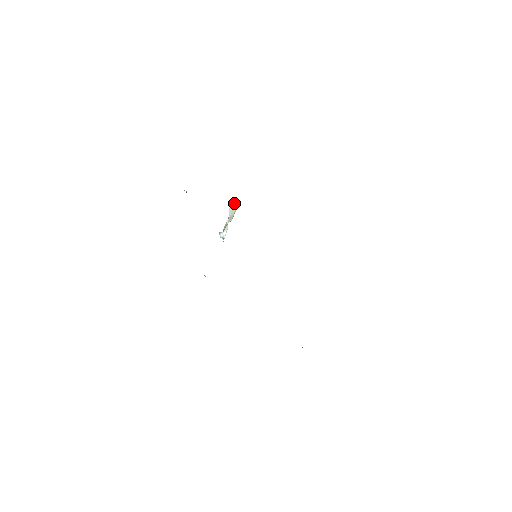
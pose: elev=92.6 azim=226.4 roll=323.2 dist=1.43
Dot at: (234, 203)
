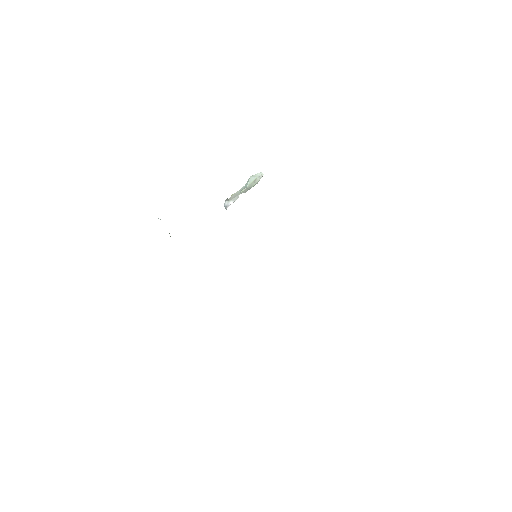
Dot at: (260, 173)
